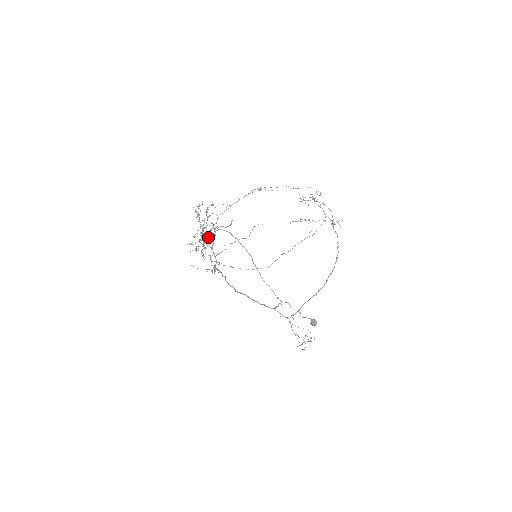
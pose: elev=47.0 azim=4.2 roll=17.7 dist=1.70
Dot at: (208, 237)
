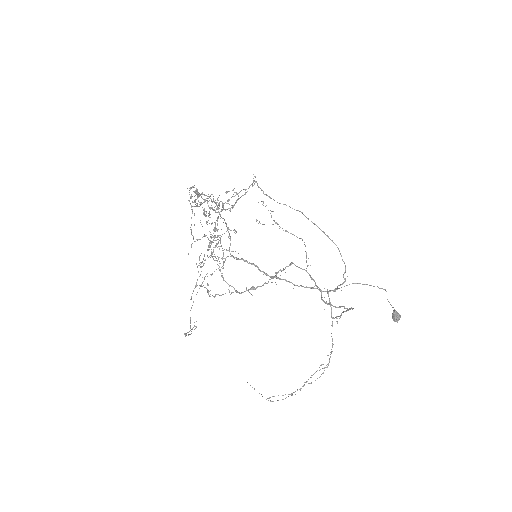
Dot at: occluded
